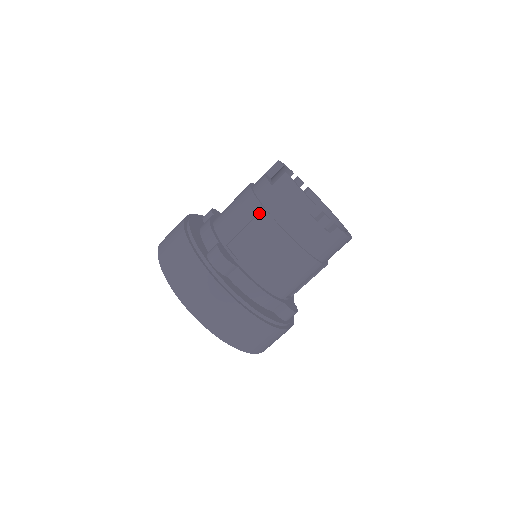
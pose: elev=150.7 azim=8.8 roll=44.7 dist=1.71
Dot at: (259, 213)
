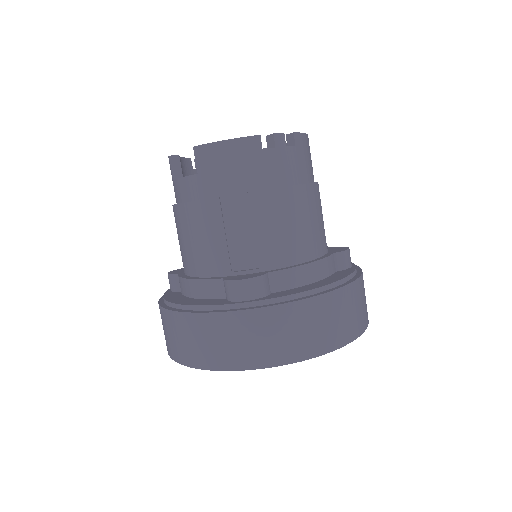
Dot at: (221, 208)
